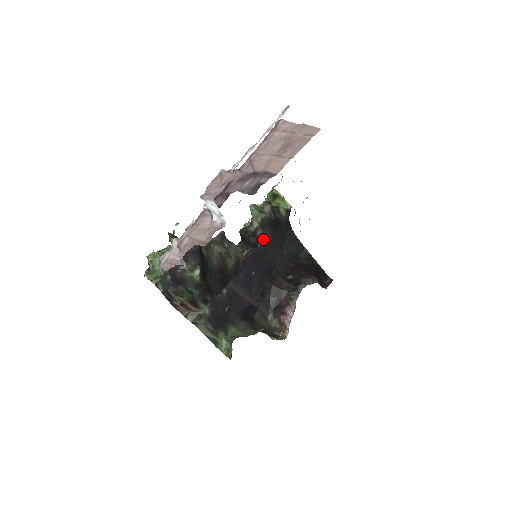
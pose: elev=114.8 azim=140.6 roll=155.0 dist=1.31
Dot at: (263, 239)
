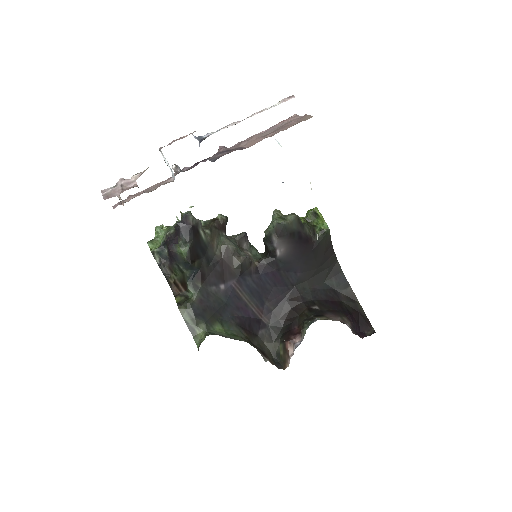
Dot at: (282, 250)
